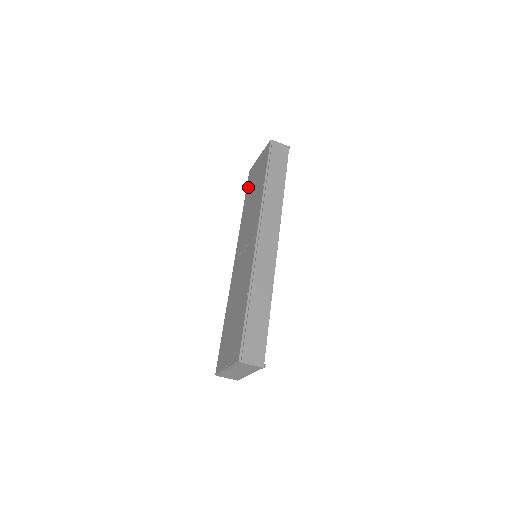
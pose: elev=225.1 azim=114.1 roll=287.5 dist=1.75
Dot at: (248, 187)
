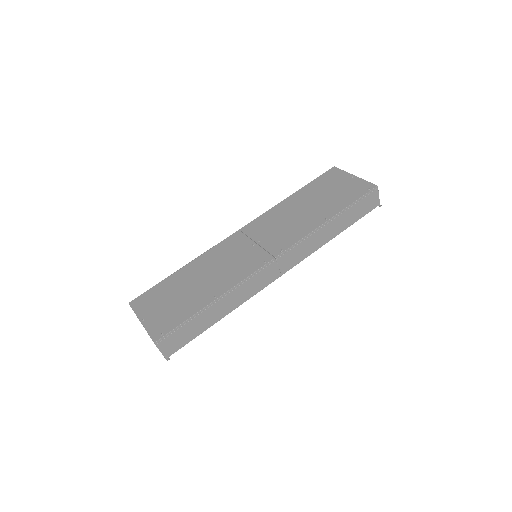
Dot at: (317, 183)
